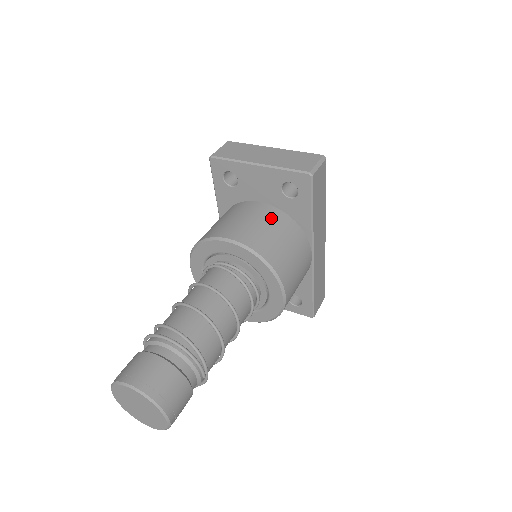
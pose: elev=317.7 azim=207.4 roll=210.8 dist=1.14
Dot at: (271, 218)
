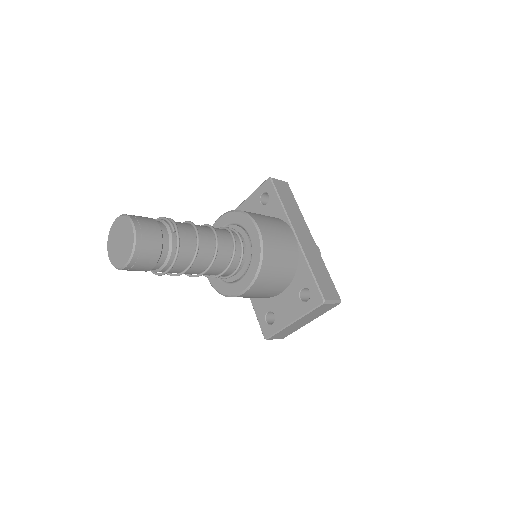
Dot at: occluded
